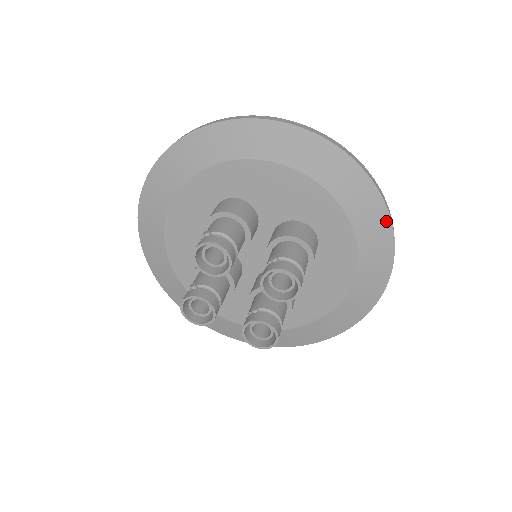
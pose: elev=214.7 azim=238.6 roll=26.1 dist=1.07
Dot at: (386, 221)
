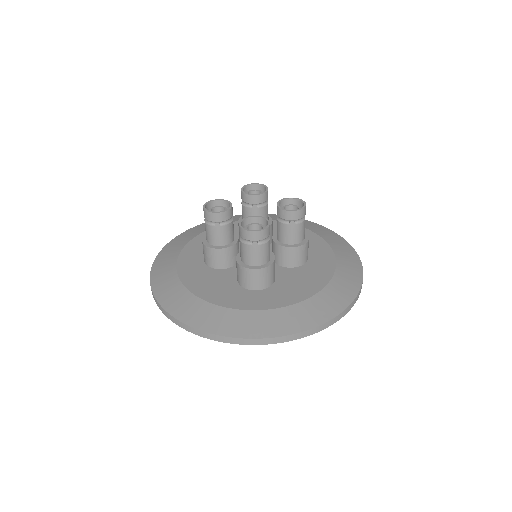
Dot at: (359, 268)
